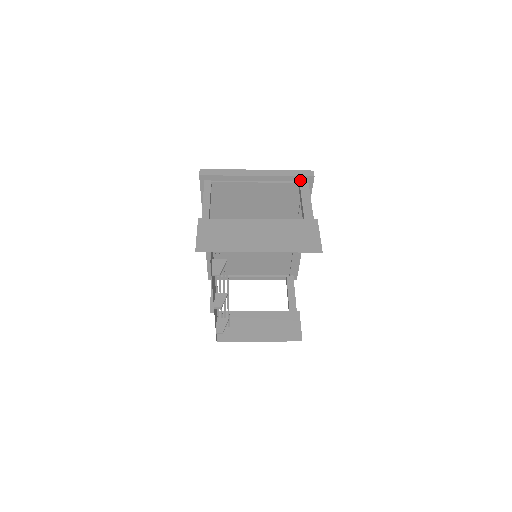
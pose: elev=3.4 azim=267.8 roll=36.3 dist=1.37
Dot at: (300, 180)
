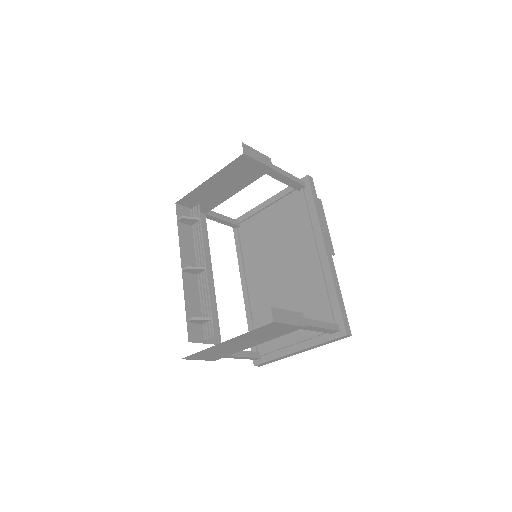
Dot at: occluded
